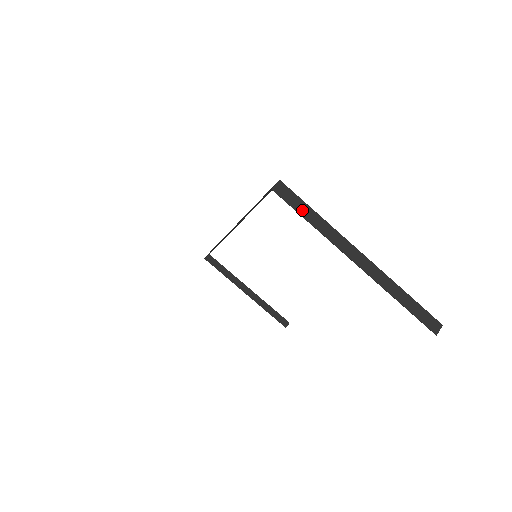
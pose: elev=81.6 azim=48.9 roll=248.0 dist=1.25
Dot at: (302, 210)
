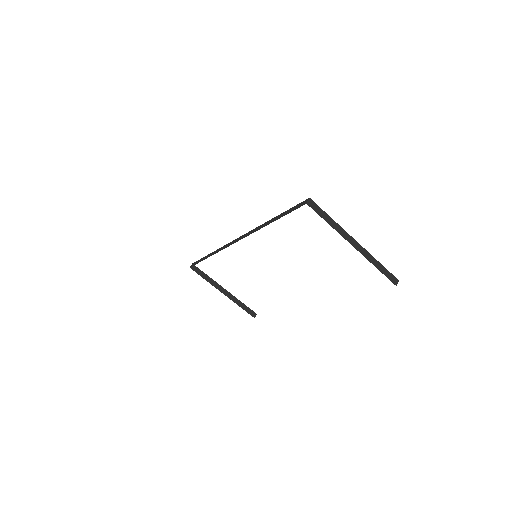
Dot at: (323, 215)
